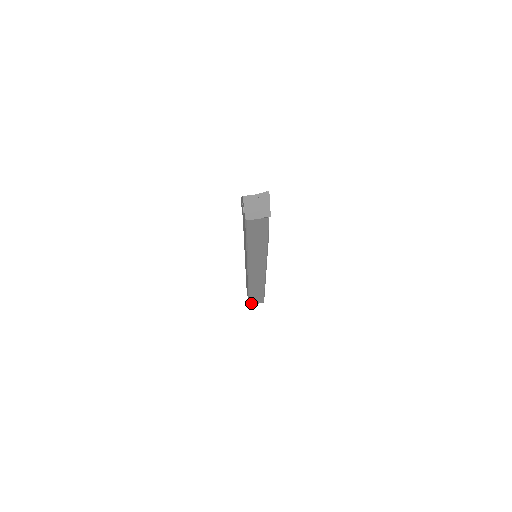
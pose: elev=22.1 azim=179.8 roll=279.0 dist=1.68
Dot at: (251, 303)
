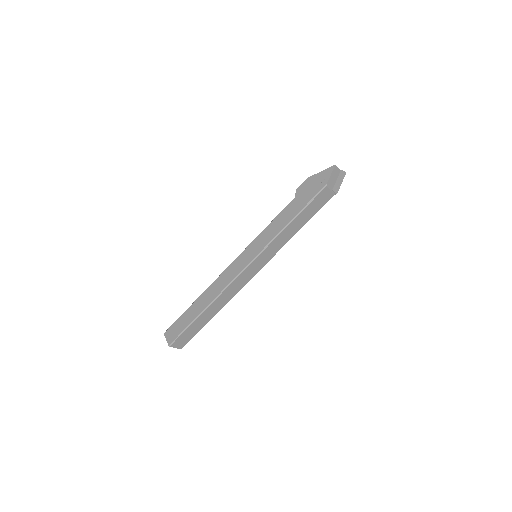
Dot at: (174, 343)
